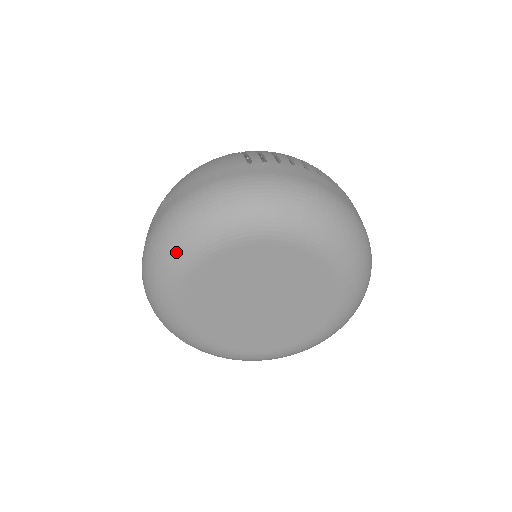
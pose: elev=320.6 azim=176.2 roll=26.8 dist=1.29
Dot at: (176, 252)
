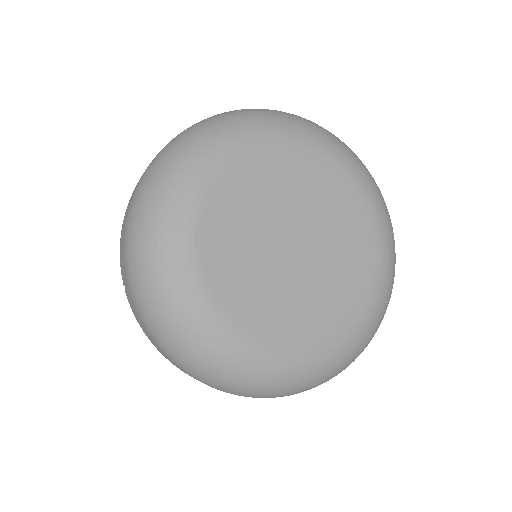
Dot at: (186, 165)
